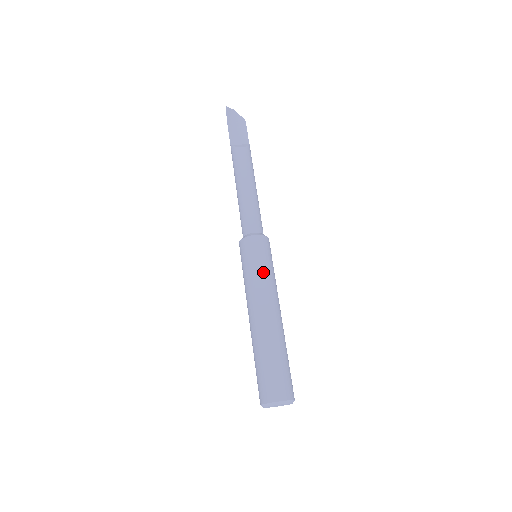
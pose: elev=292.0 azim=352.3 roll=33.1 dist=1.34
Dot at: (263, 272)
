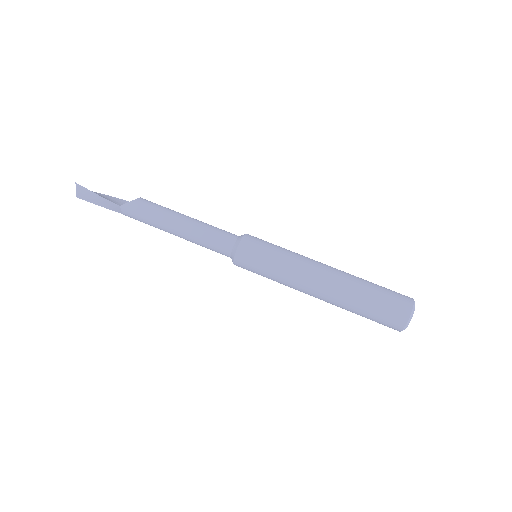
Dot at: (286, 249)
